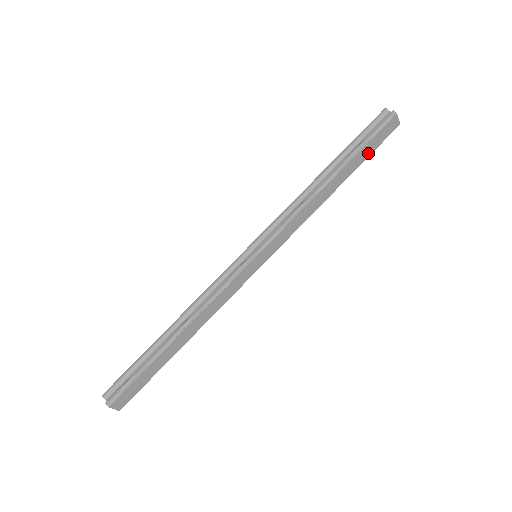
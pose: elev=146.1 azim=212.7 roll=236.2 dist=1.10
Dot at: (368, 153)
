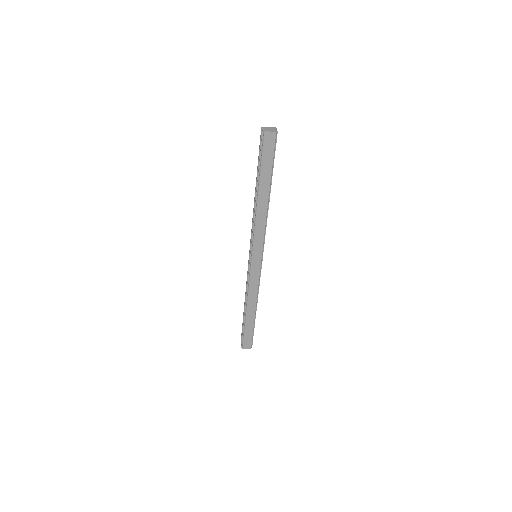
Dot at: (269, 166)
